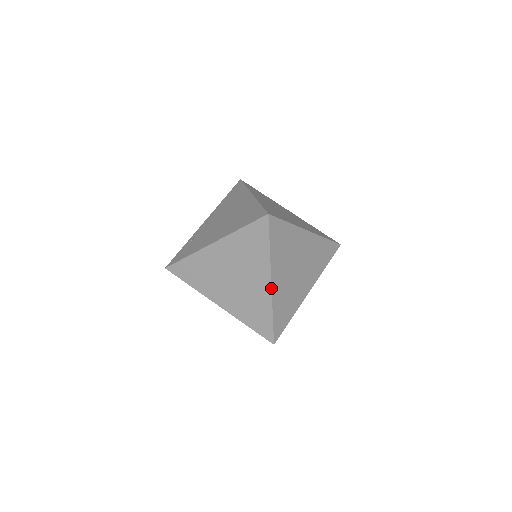
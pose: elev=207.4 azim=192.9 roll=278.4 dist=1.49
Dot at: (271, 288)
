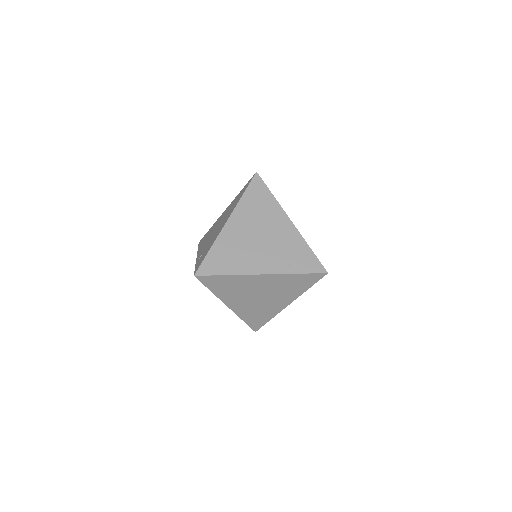
Dot at: (293, 224)
